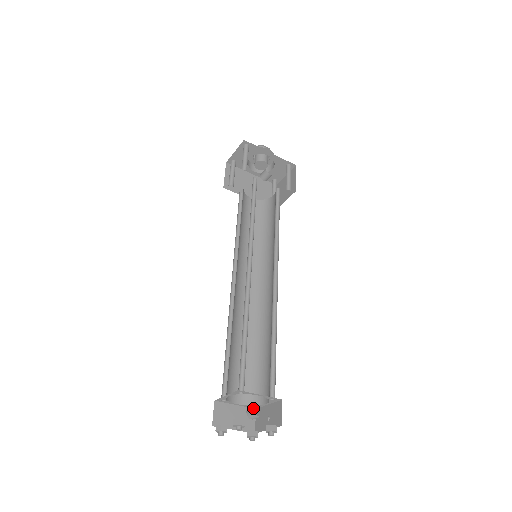
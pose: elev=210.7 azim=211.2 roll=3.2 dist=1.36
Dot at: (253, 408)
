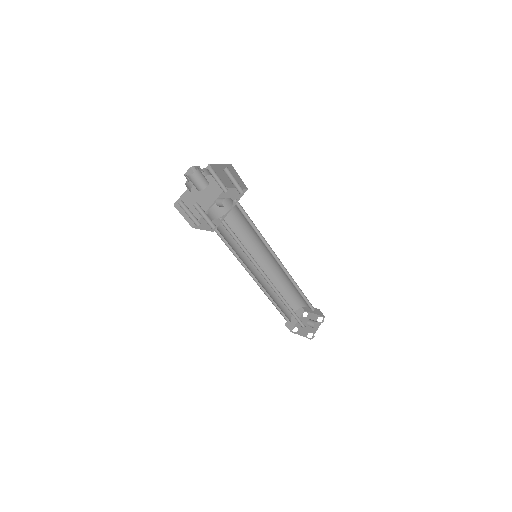
Dot at: (313, 327)
